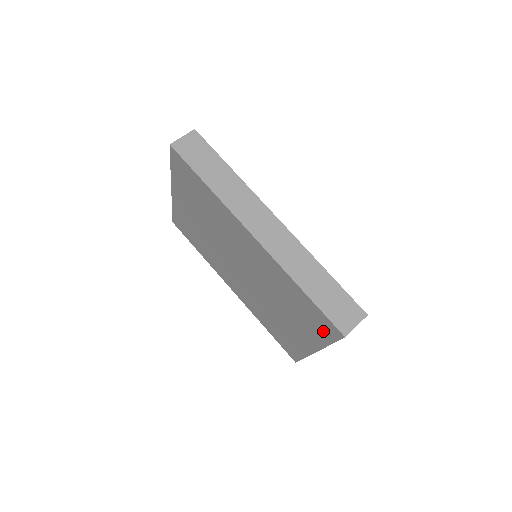
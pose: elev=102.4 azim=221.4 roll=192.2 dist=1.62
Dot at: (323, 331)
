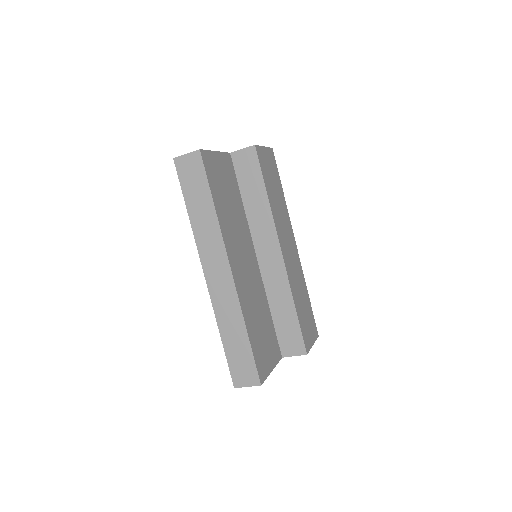
Dot at: occluded
